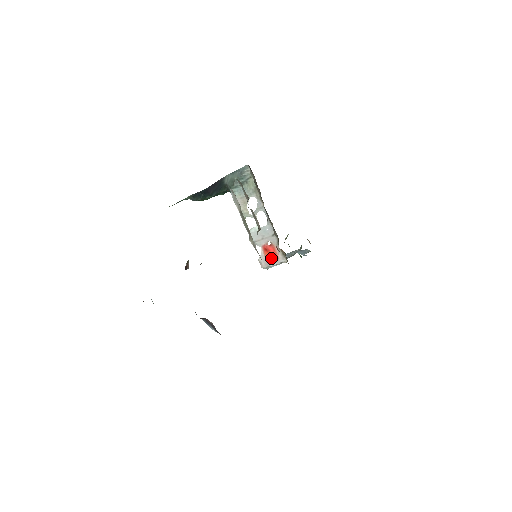
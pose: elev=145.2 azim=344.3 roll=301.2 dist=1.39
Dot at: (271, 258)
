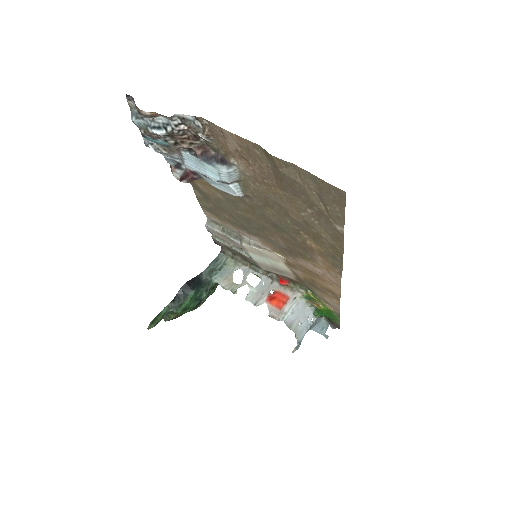
Dot at: (281, 303)
